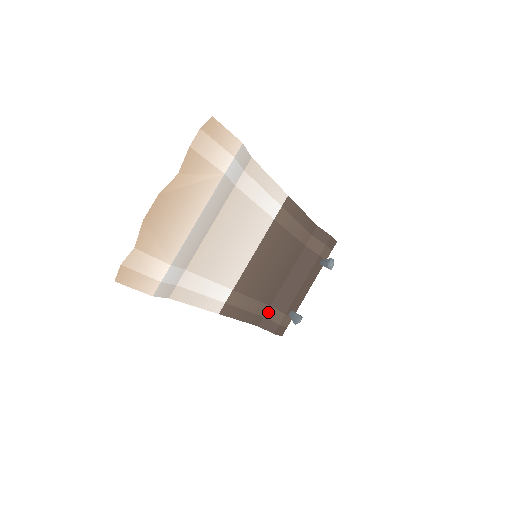
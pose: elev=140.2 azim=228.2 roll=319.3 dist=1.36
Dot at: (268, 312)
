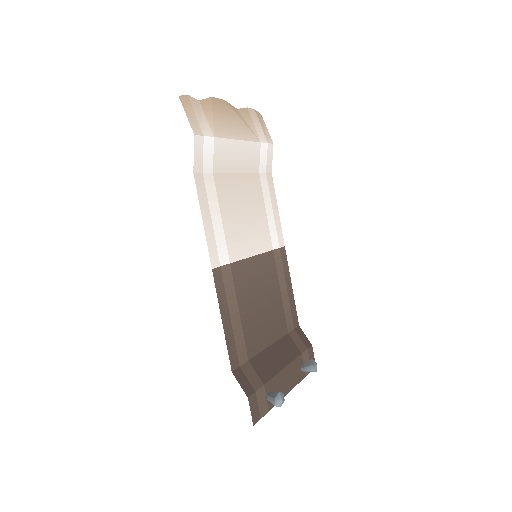
Dot at: (245, 366)
